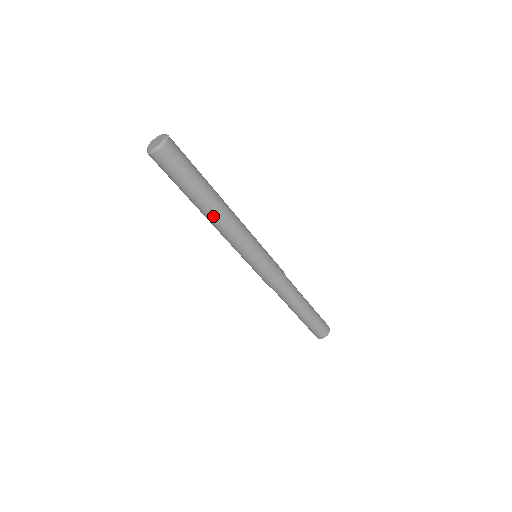
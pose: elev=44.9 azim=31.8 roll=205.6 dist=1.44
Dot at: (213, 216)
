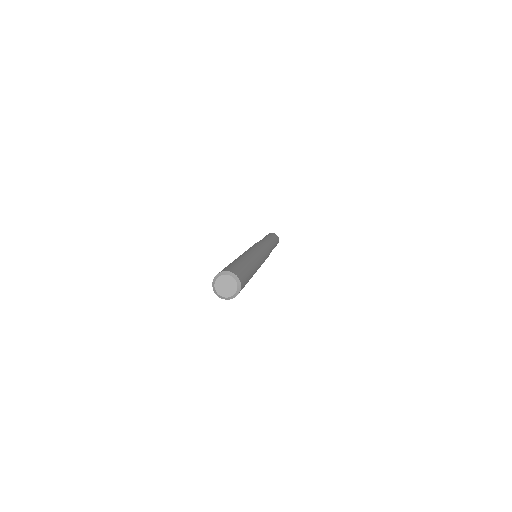
Dot at: occluded
